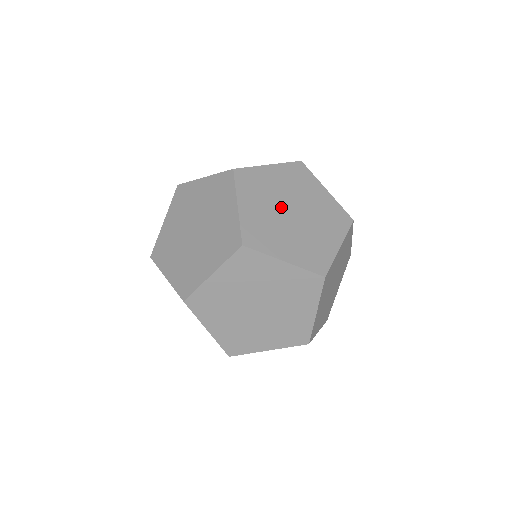
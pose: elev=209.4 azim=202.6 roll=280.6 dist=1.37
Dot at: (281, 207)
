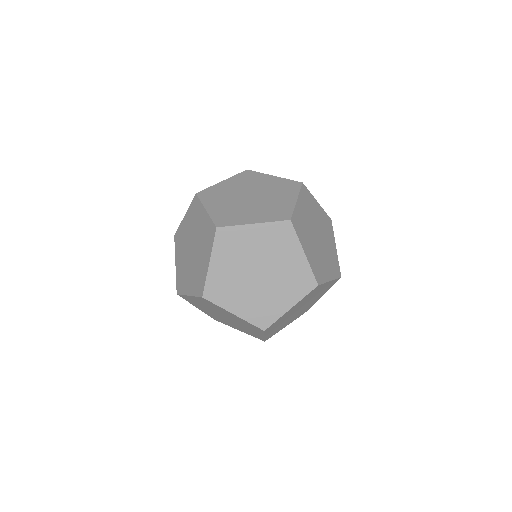
Dot at: (249, 267)
